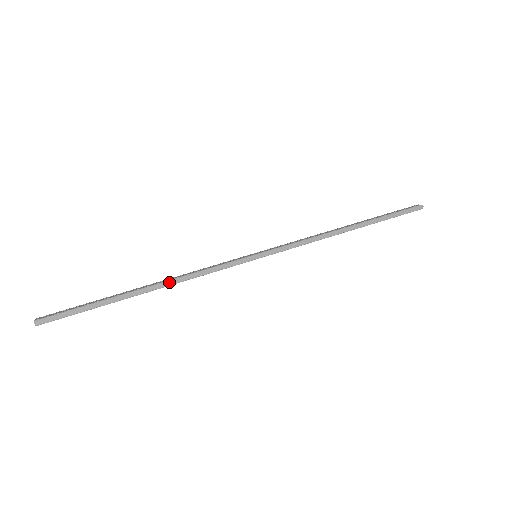
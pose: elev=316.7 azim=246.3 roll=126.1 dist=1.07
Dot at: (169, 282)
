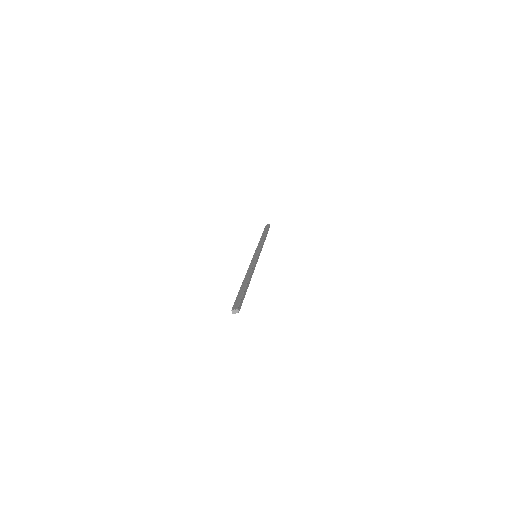
Dot at: (251, 274)
